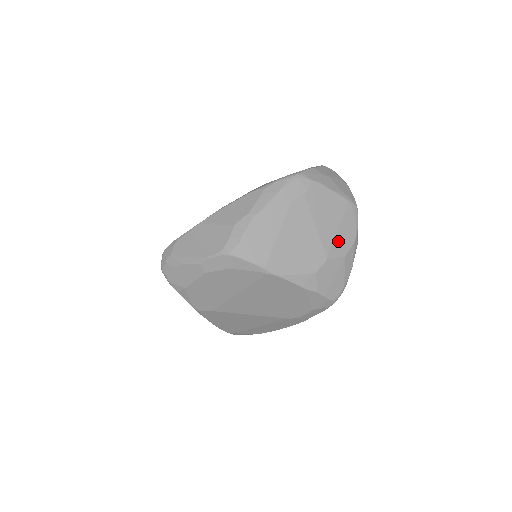
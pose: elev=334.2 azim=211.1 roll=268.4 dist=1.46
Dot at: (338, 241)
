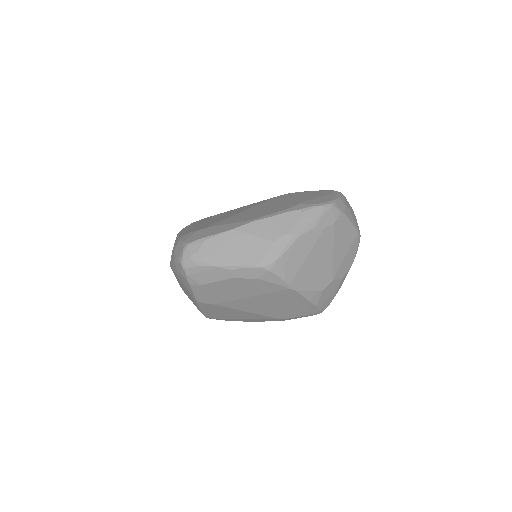
Dot at: (343, 265)
